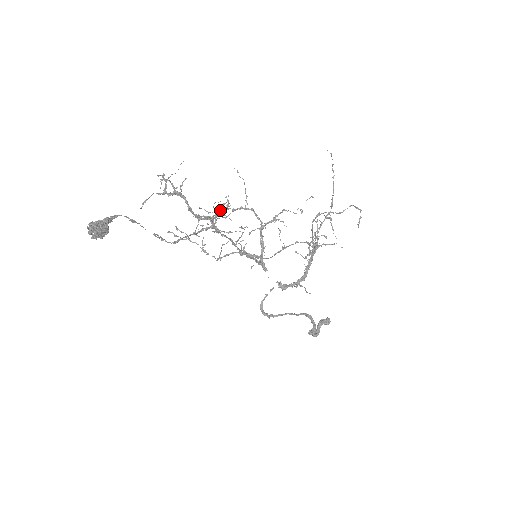
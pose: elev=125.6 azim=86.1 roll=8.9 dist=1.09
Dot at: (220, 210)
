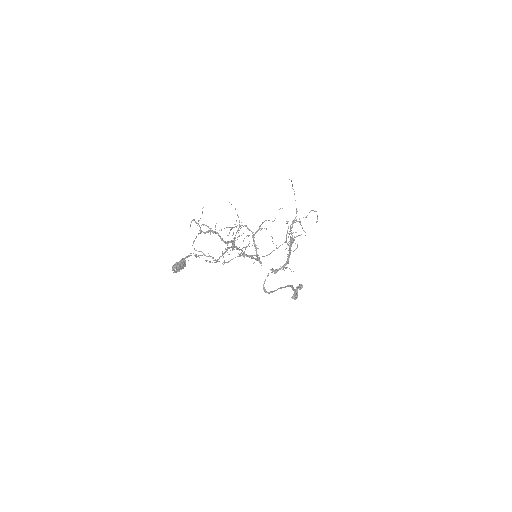
Dot at: (221, 230)
